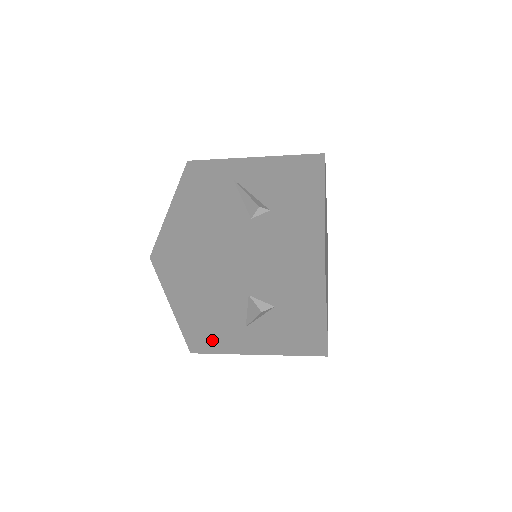
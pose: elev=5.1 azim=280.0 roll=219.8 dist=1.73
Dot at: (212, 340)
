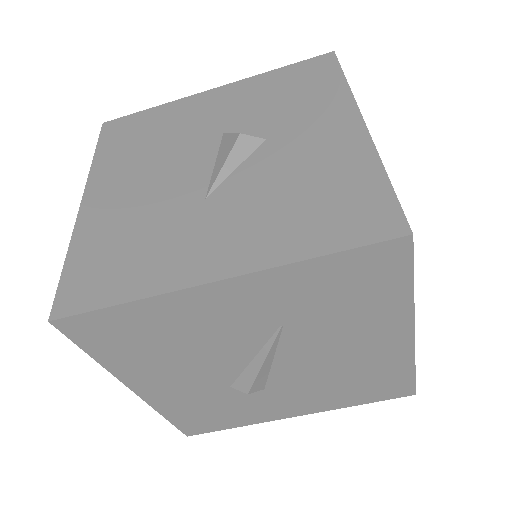
Dot at: (122, 258)
